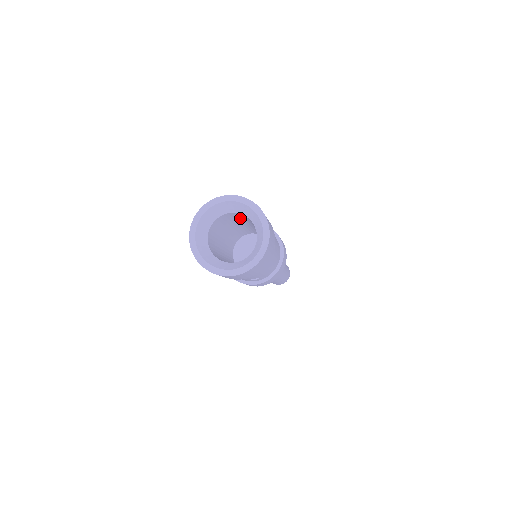
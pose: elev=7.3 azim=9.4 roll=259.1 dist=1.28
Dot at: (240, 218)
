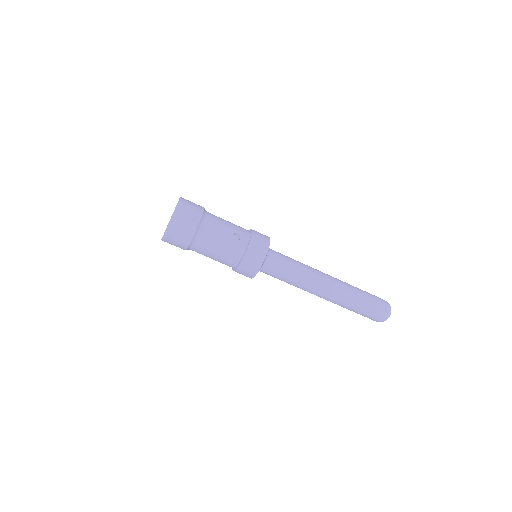
Dot at: occluded
